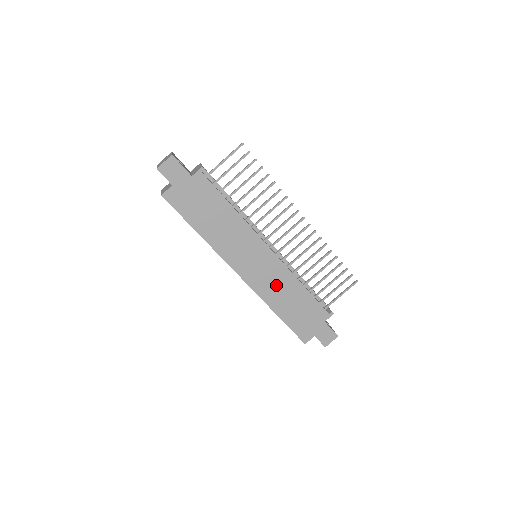
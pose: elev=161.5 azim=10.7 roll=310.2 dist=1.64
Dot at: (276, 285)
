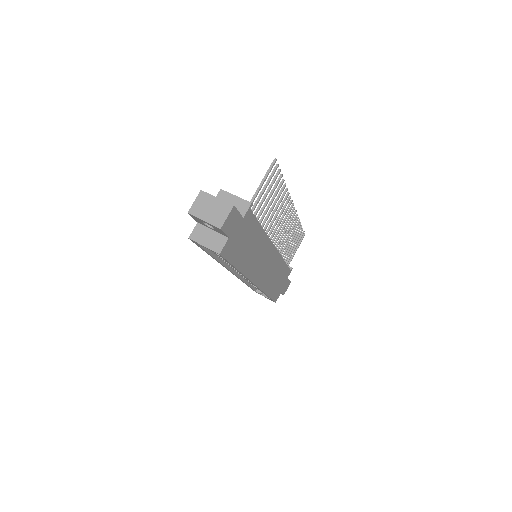
Dot at: (271, 273)
